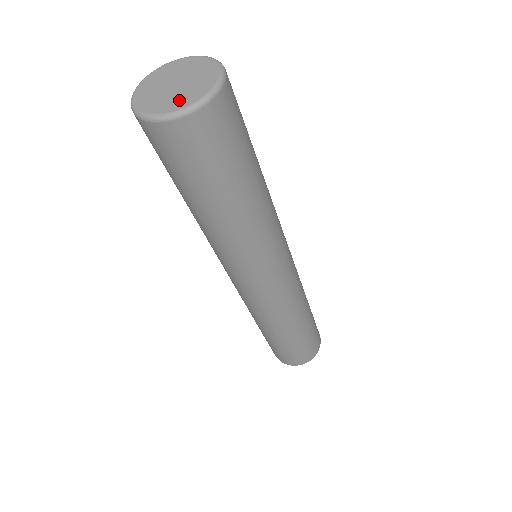
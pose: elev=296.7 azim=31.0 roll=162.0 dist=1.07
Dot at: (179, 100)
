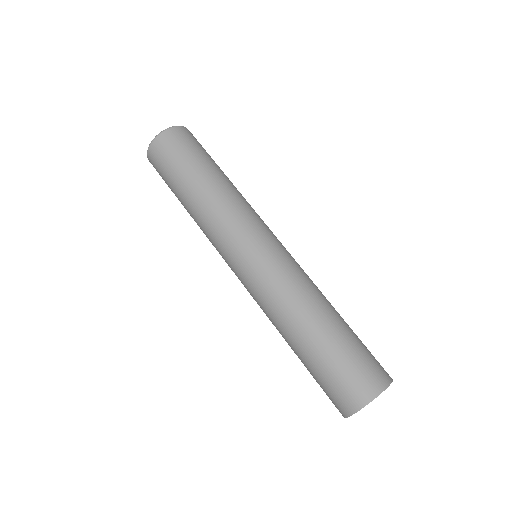
Dot at: occluded
